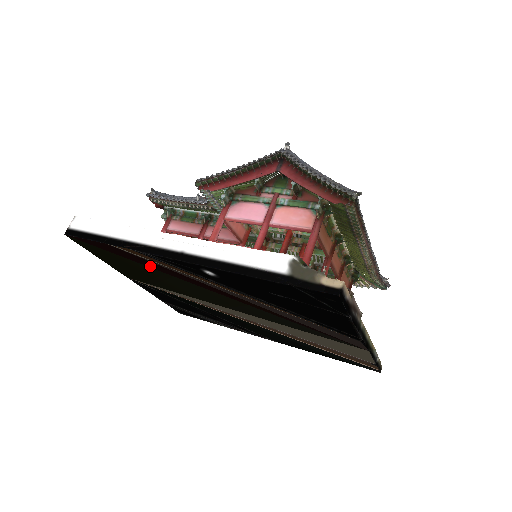
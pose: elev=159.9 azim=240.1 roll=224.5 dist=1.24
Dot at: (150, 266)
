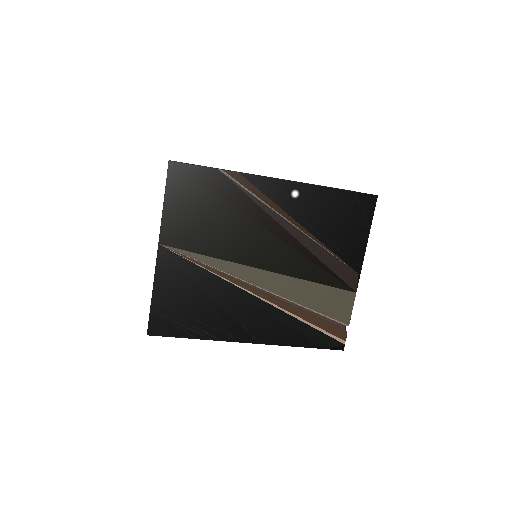
Dot at: (232, 201)
